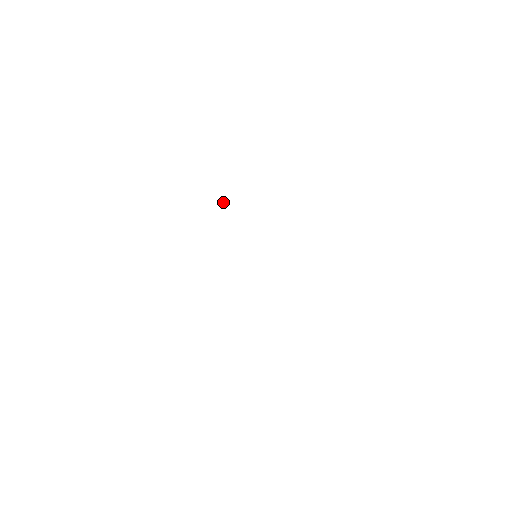
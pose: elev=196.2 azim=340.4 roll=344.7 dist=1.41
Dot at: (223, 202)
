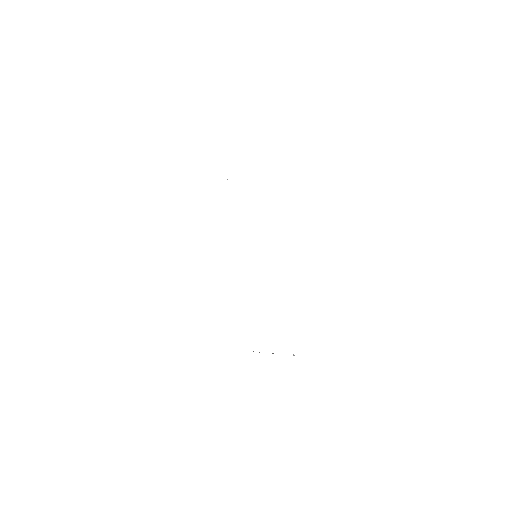
Dot at: occluded
